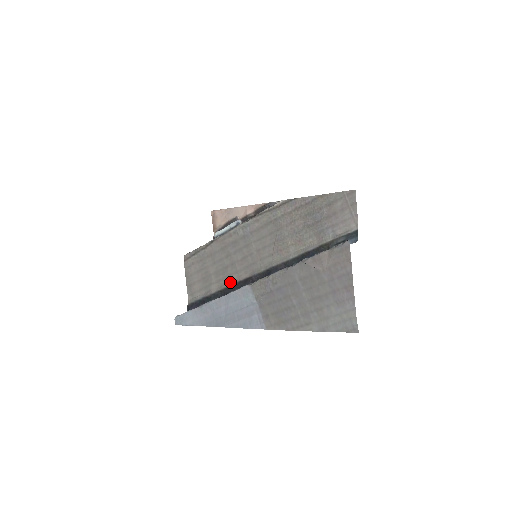
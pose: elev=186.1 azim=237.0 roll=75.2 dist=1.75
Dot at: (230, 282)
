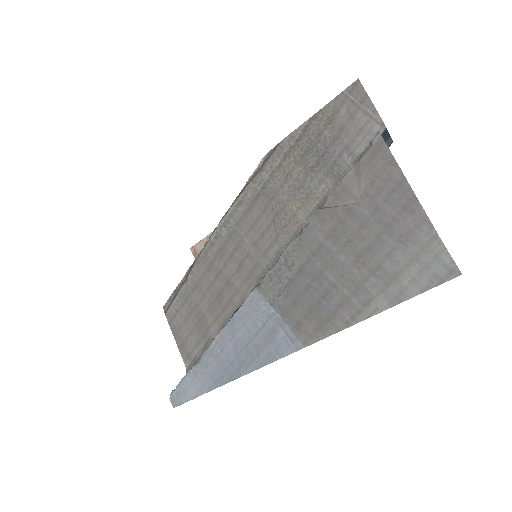
Dot at: (232, 311)
